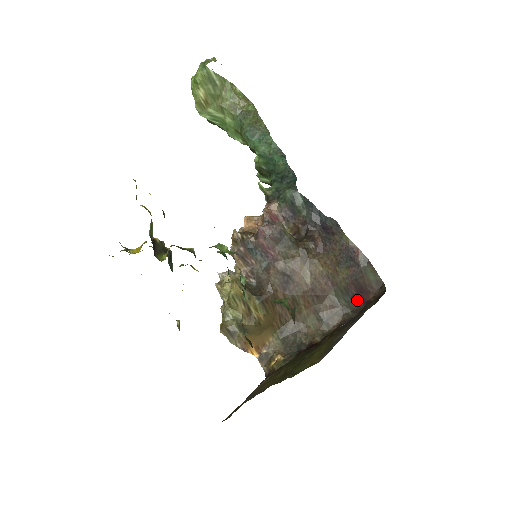
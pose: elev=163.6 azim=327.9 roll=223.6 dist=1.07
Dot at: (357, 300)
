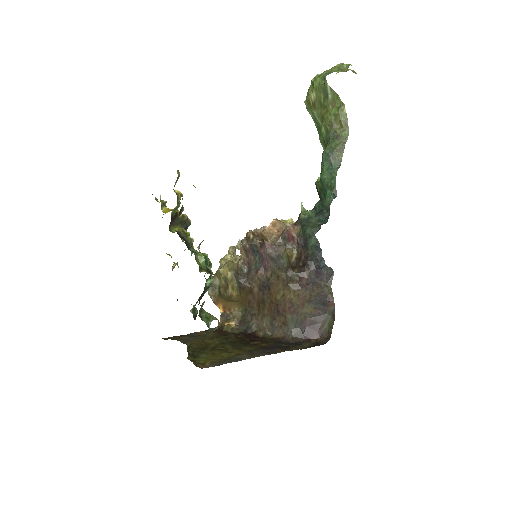
Dot at: (303, 333)
